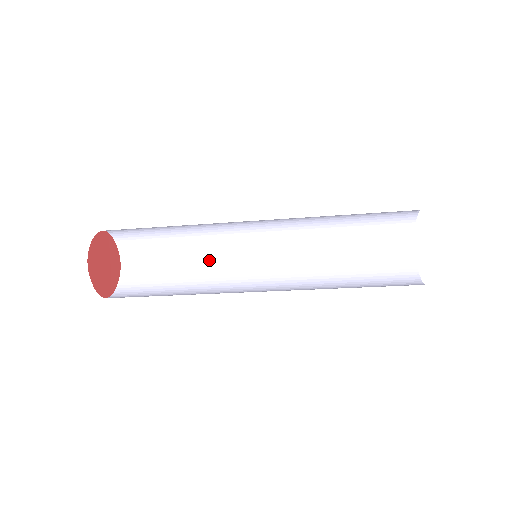
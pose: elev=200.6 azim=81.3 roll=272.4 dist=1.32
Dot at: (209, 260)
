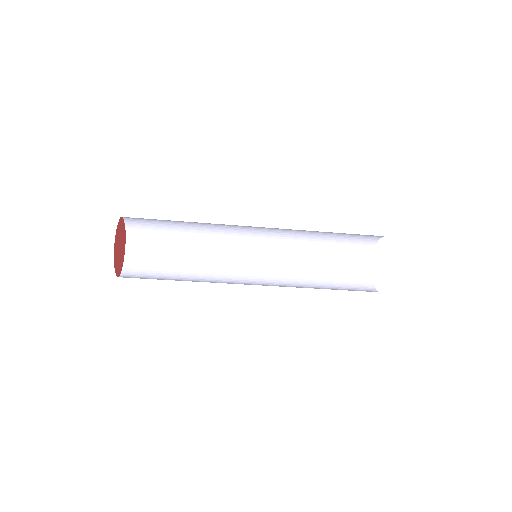
Dot at: (209, 243)
